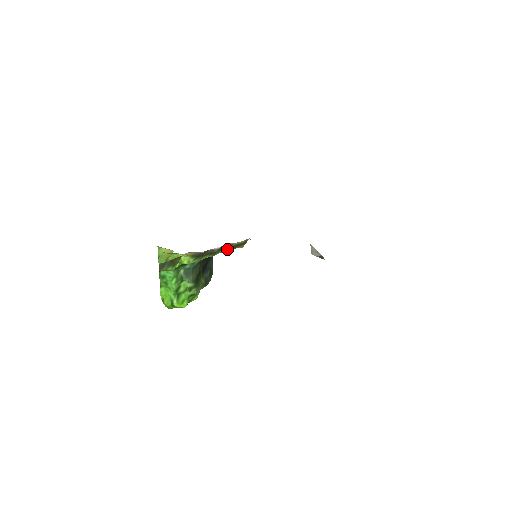
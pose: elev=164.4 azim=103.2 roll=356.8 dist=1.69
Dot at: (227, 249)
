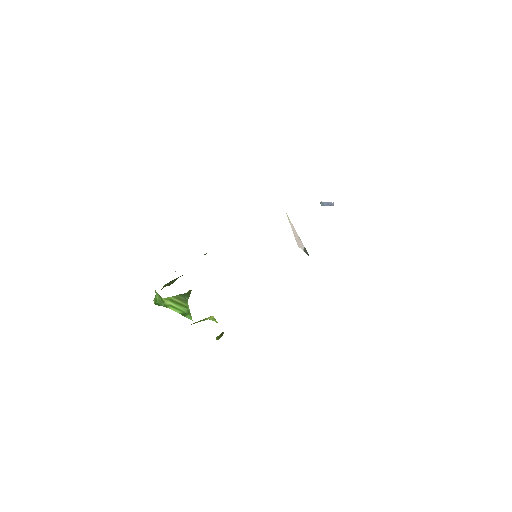
Dot at: occluded
